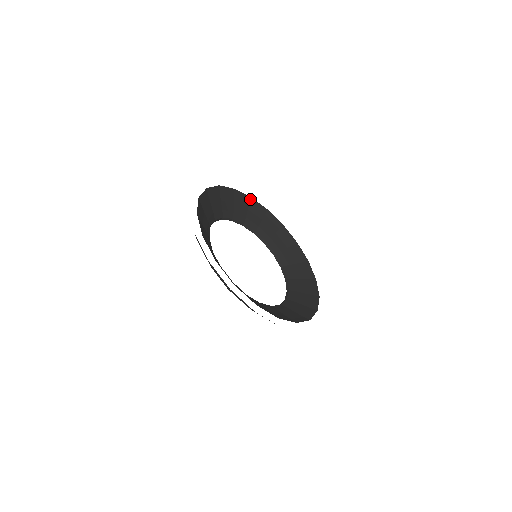
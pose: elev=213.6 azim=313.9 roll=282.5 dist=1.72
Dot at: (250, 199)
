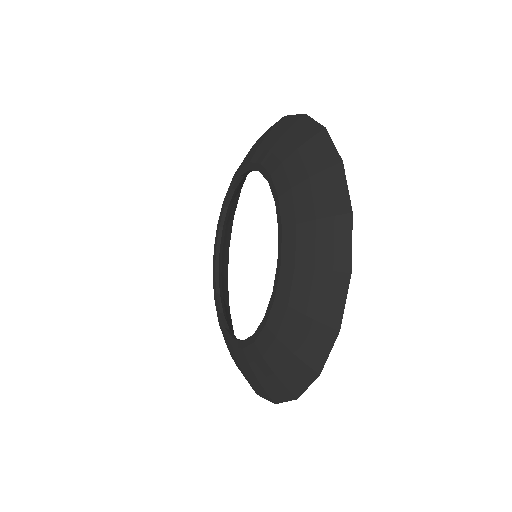
Dot at: (233, 218)
